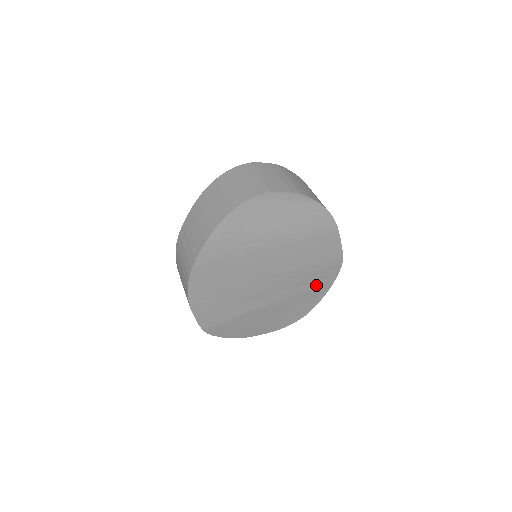
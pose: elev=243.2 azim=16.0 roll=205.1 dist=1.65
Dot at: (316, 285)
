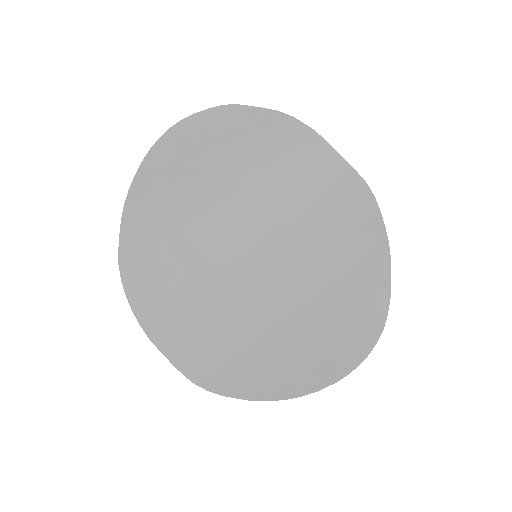
Dot at: (355, 252)
